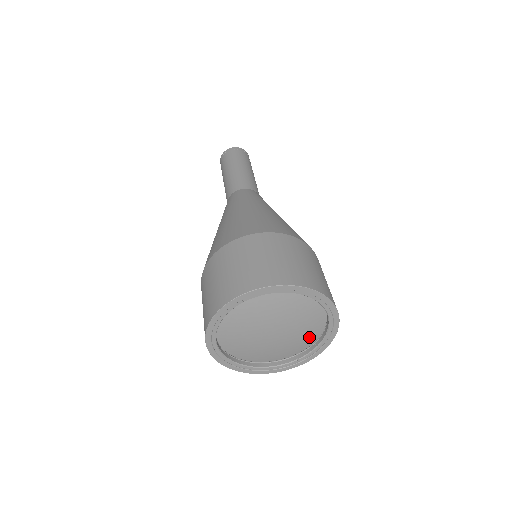
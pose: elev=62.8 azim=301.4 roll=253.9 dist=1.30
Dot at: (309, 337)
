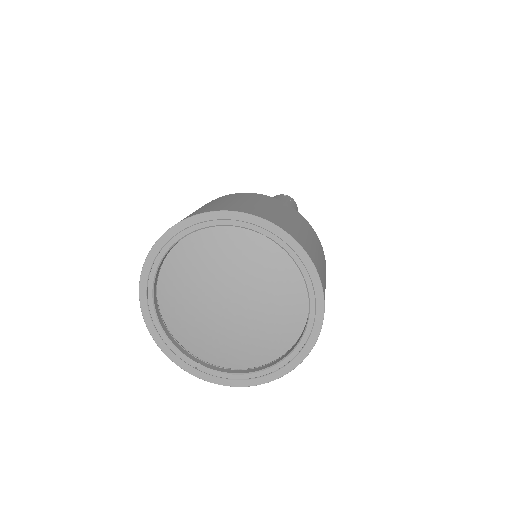
Dot at: (239, 355)
